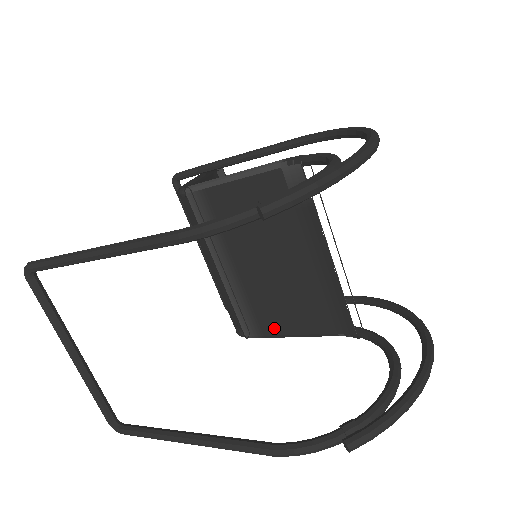
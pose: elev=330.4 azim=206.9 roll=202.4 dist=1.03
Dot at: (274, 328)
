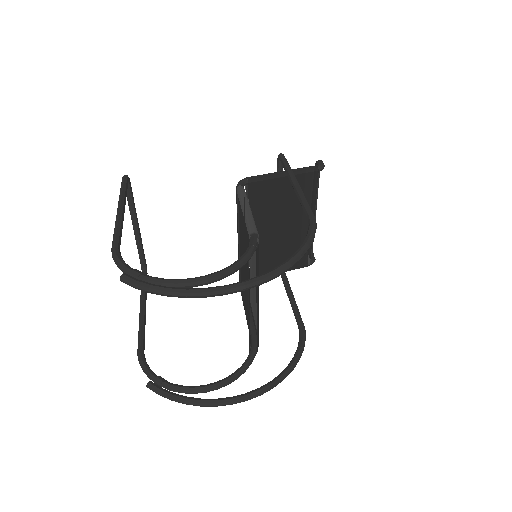
Dot at: (243, 300)
